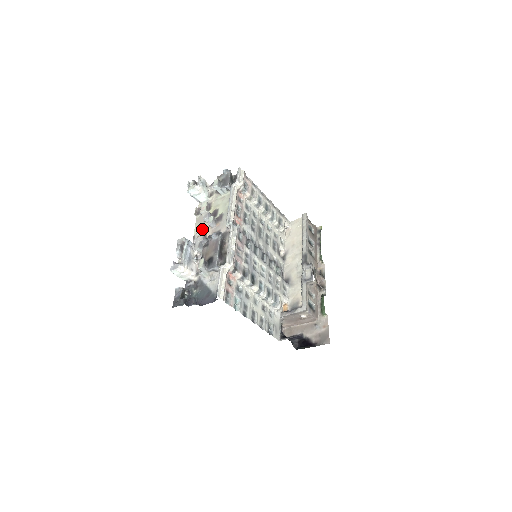
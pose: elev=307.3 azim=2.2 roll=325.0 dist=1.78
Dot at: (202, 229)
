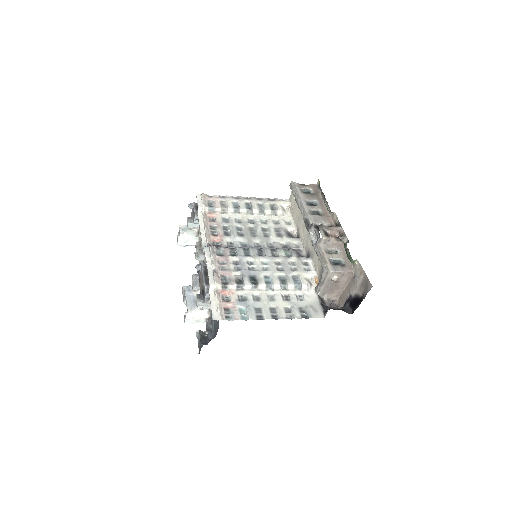
Dot at: occluded
